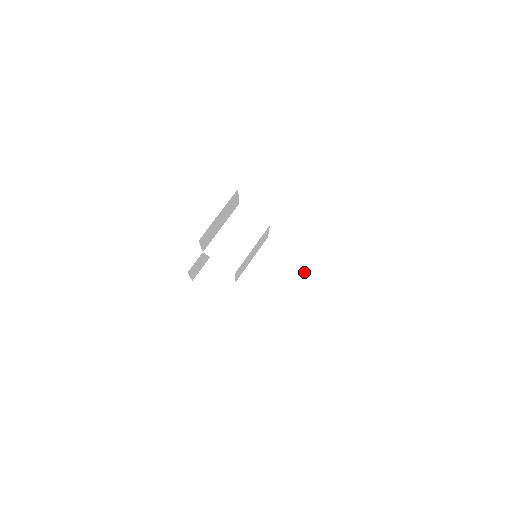
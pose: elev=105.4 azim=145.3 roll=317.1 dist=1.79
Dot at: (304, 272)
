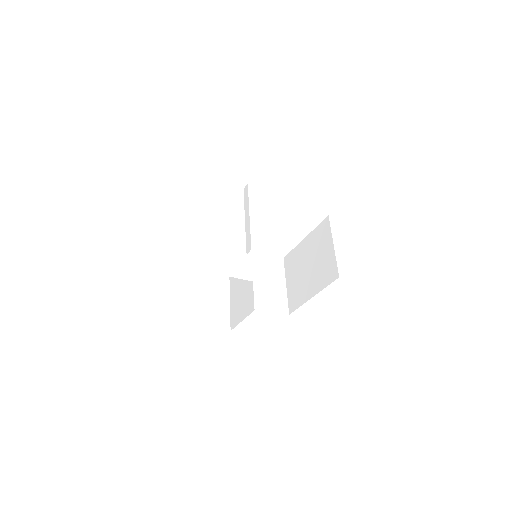
Dot at: (279, 266)
